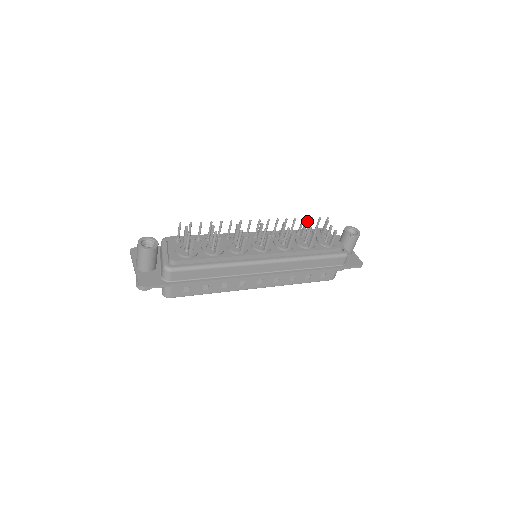
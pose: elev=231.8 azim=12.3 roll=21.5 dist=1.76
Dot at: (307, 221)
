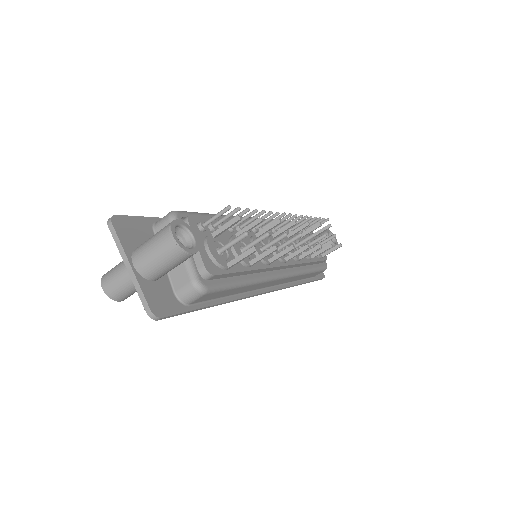
Dot at: occluded
